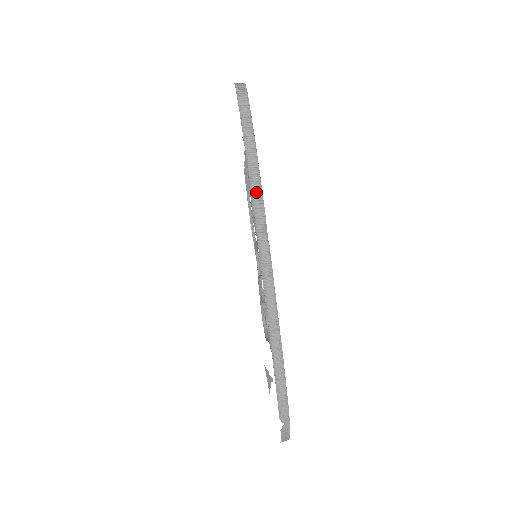
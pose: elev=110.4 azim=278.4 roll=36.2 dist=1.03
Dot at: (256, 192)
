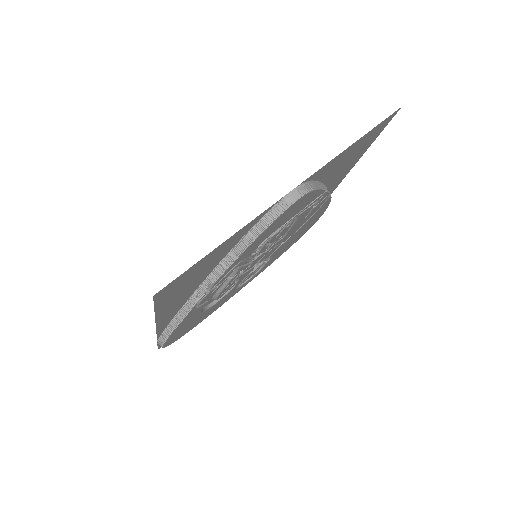
Dot at: (222, 267)
